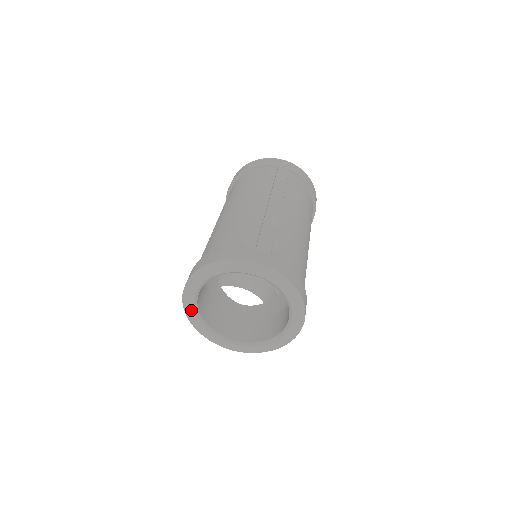
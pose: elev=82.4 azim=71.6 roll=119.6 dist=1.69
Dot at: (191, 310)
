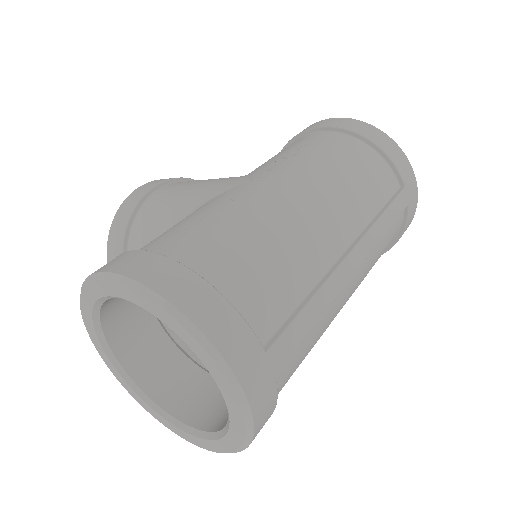
Dot at: (95, 293)
